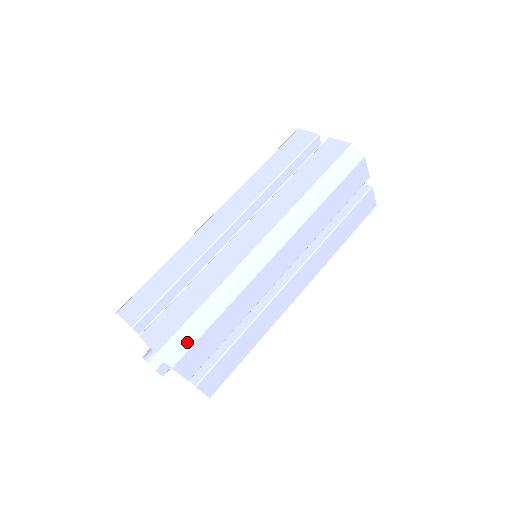
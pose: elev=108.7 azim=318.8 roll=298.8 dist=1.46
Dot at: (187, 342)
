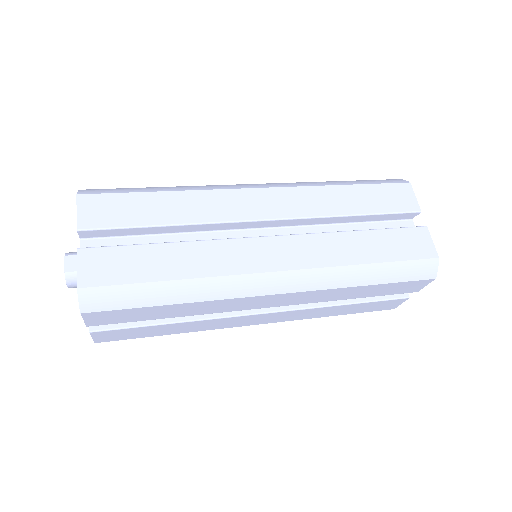
Dot at: (112, 191)
